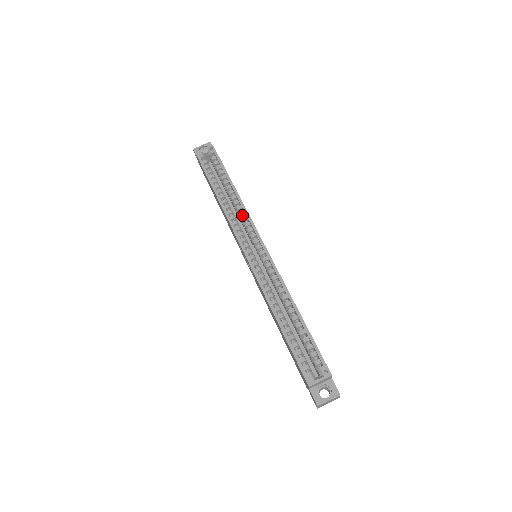
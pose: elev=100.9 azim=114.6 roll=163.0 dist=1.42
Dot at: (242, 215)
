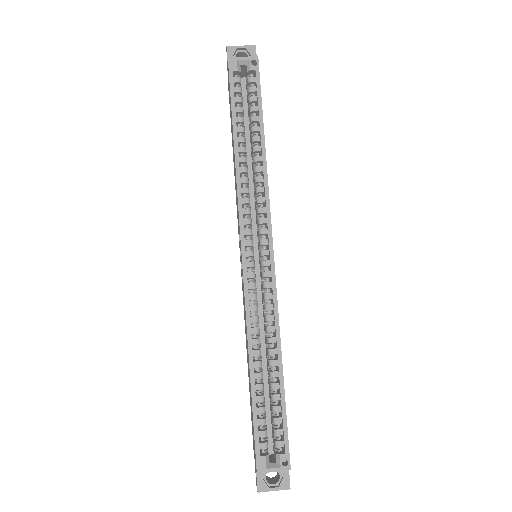
Dot at: (259, 192)
